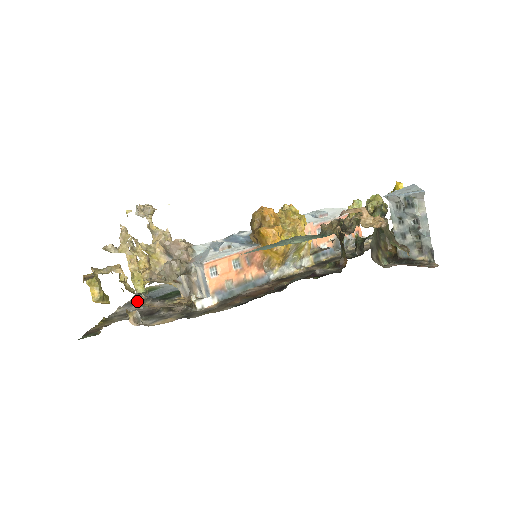
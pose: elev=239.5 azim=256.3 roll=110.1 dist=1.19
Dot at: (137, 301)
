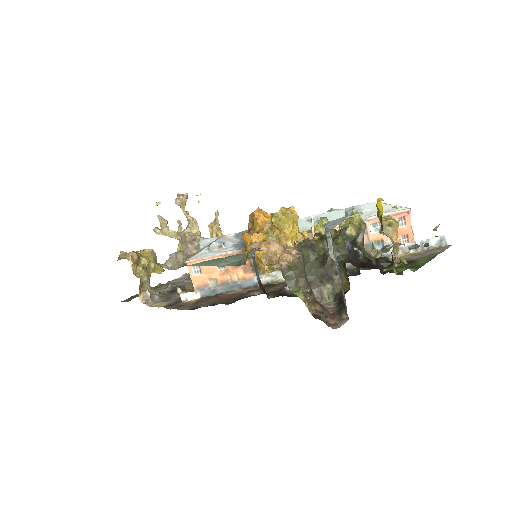
Dot at: occluded
